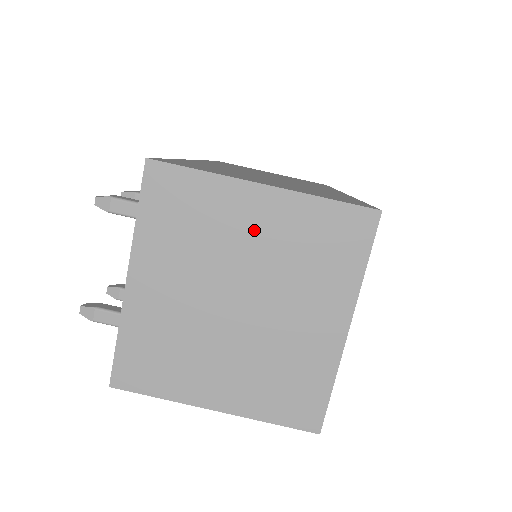
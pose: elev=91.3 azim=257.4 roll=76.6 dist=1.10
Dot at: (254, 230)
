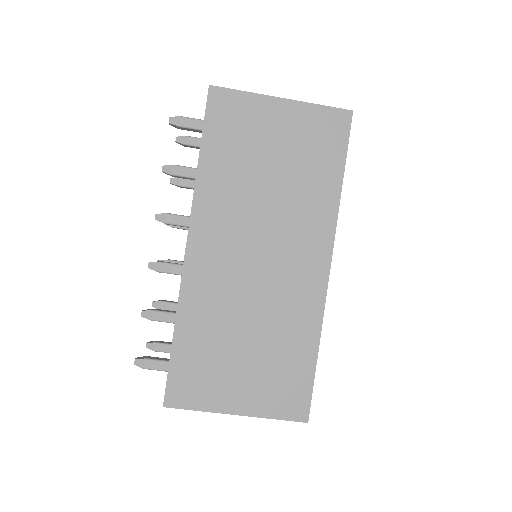
Dot at: occluded
